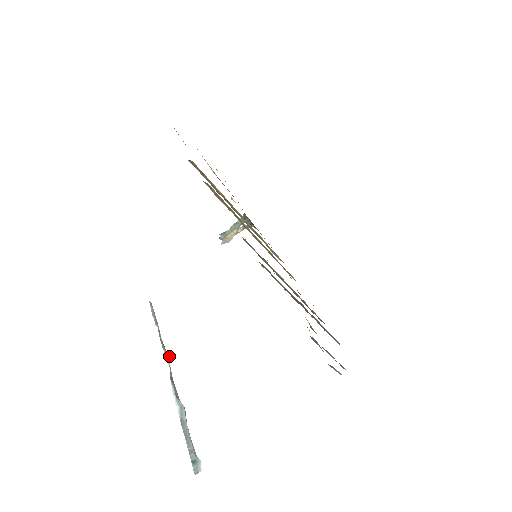
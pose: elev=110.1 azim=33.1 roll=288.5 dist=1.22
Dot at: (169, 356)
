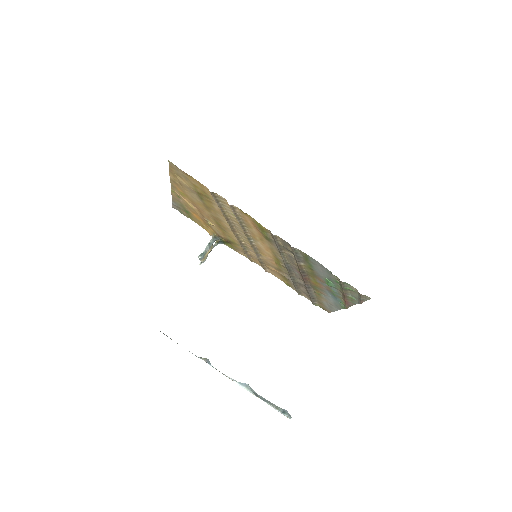
Dot at: (208, 360)
